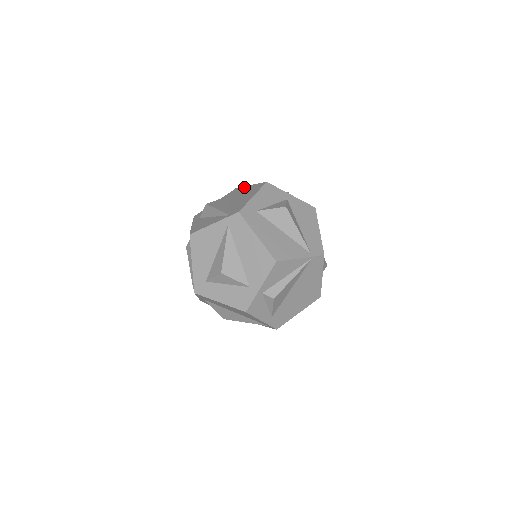
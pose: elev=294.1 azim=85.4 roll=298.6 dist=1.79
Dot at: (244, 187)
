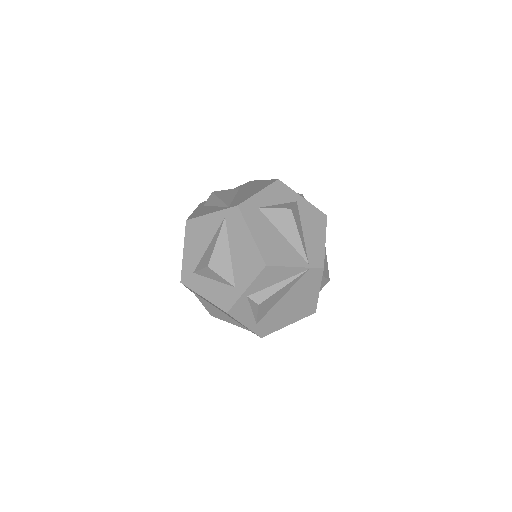
Dot at: (257, 181)
